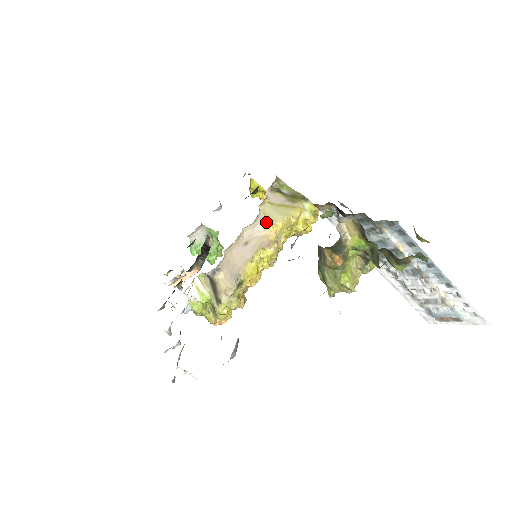
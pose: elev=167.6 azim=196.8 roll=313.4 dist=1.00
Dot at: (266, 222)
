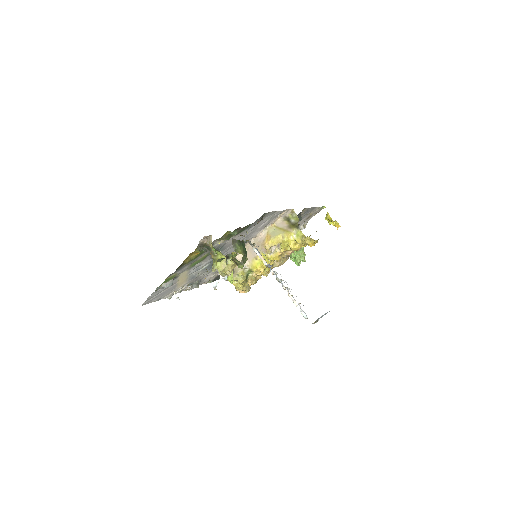
Dot at: (266, 237)
